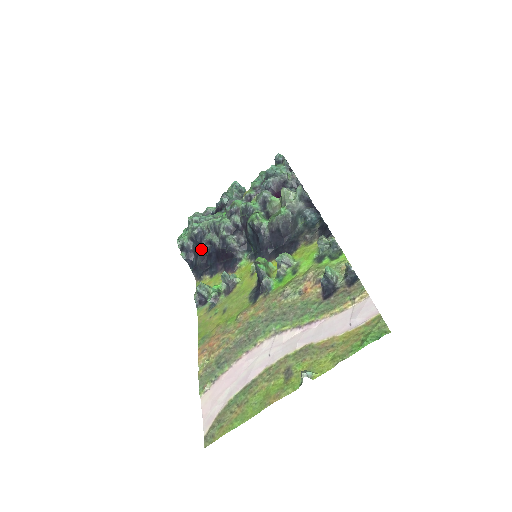
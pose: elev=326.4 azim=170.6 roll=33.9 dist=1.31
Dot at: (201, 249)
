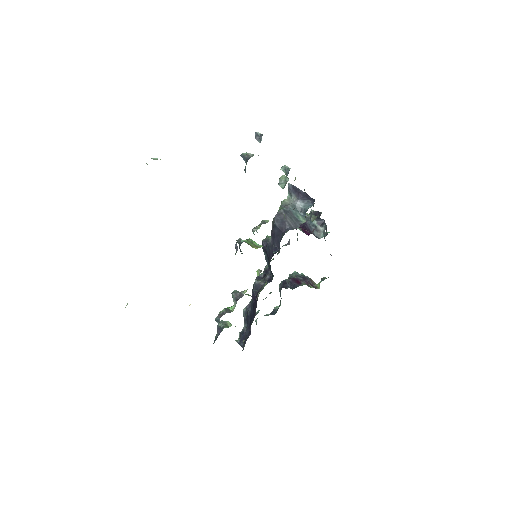
Dot at: (249, 322)
